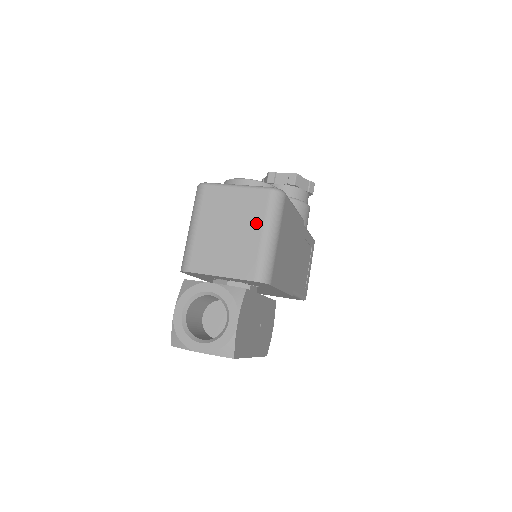
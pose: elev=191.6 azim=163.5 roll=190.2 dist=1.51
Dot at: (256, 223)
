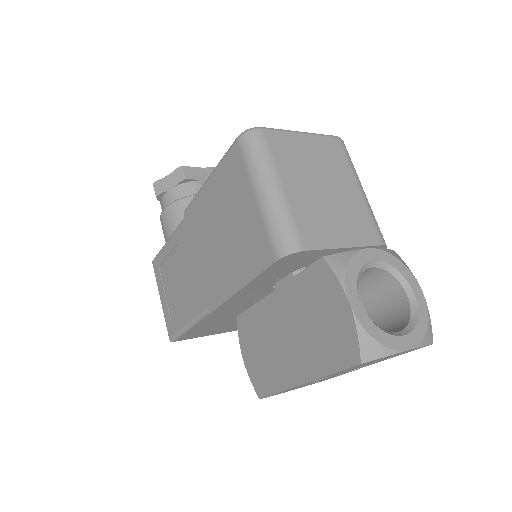
Dot at: (347, 176)
